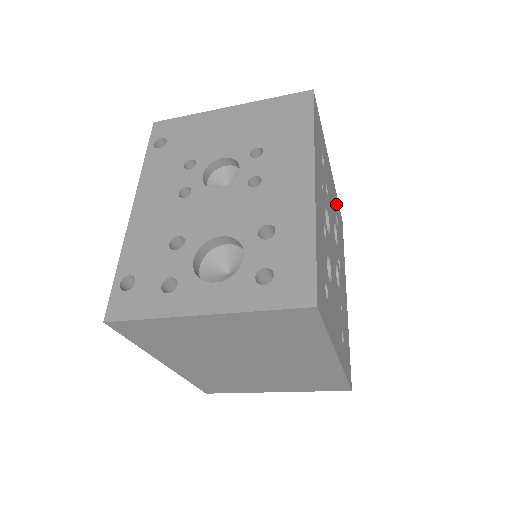
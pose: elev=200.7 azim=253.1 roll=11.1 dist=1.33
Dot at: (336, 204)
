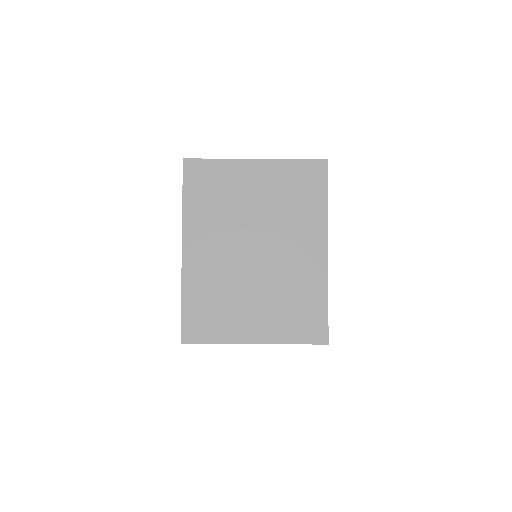
Dot at: occluded
